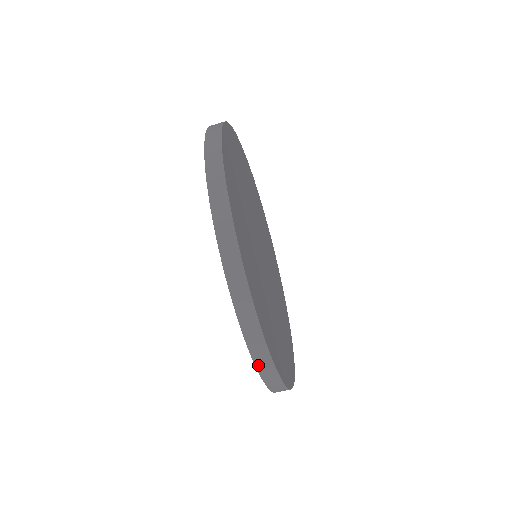
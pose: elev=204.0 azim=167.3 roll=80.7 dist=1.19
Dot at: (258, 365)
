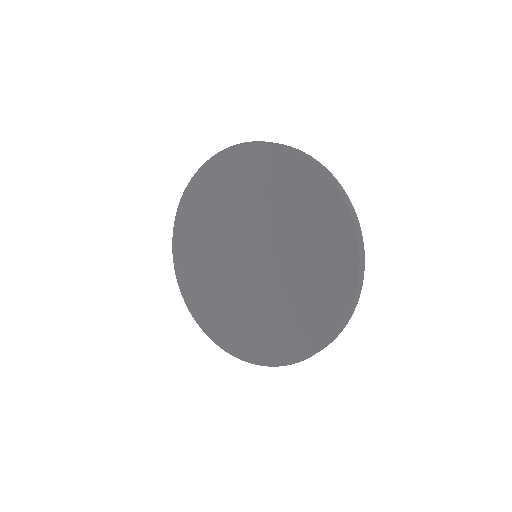
Dot at: (354, 223)
